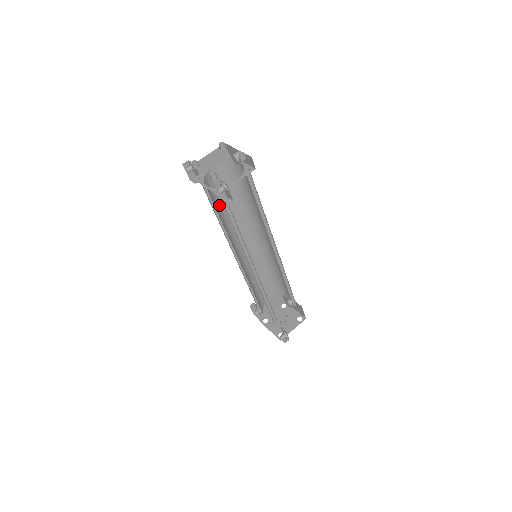
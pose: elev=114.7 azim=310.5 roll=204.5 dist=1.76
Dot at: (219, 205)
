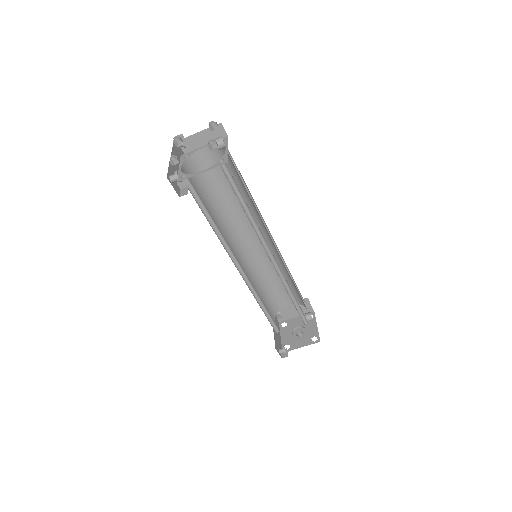
Dot at: (214, 190)
